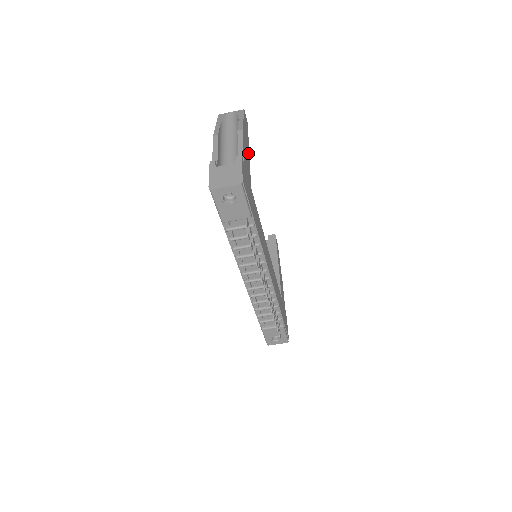
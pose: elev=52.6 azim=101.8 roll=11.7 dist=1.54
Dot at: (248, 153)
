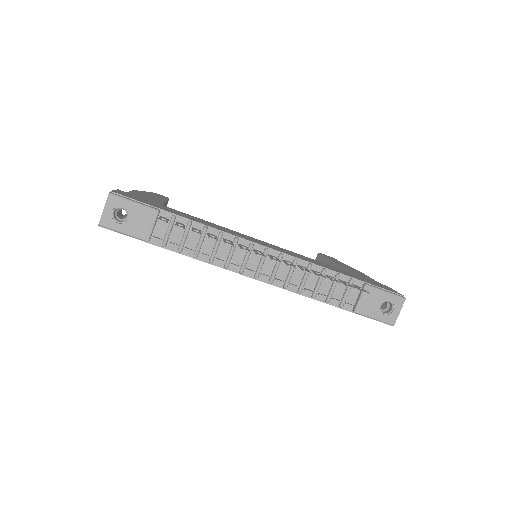
Dot at: occluded
